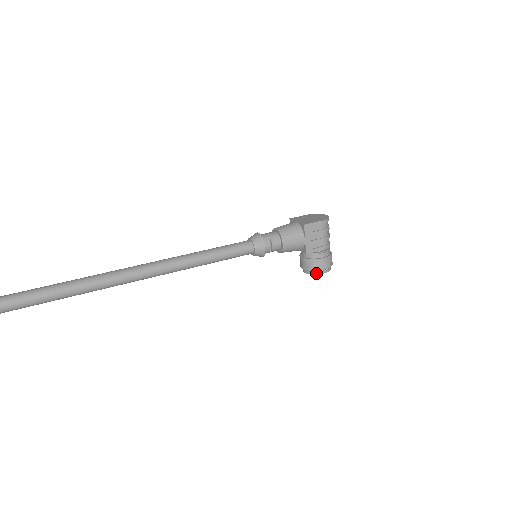
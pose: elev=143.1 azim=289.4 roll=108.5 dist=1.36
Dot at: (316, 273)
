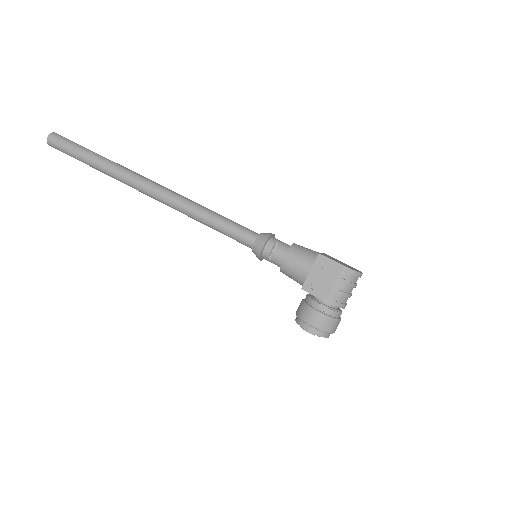
Dot at: (301, 324)
